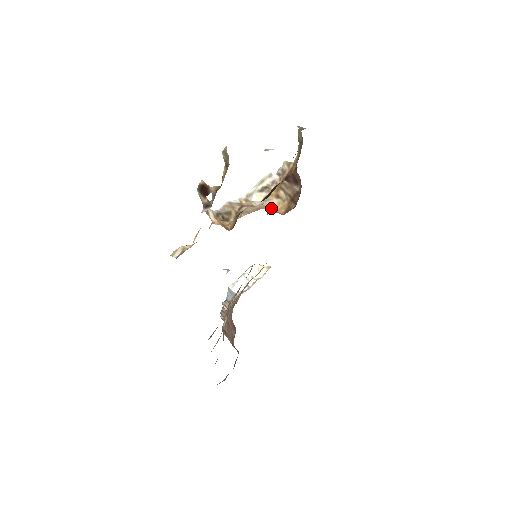
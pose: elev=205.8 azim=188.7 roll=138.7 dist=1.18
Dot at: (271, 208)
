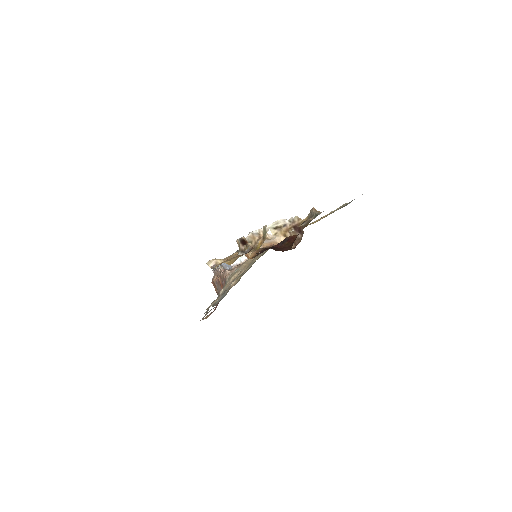
Dot at: occluded
